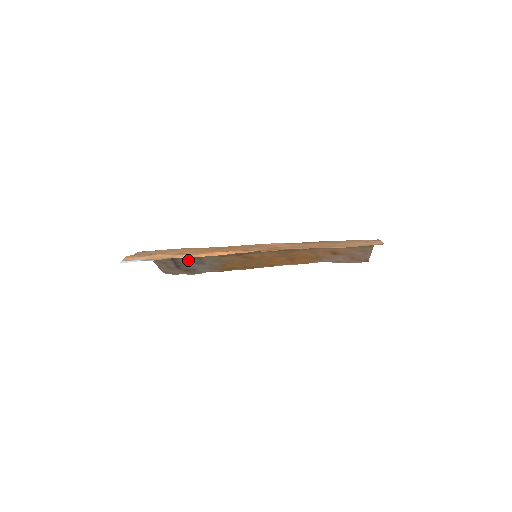
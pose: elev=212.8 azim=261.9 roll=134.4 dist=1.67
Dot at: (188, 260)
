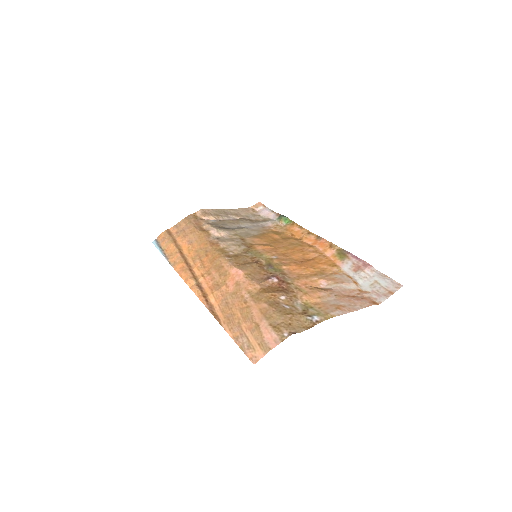
Dot at: (232, 223)
